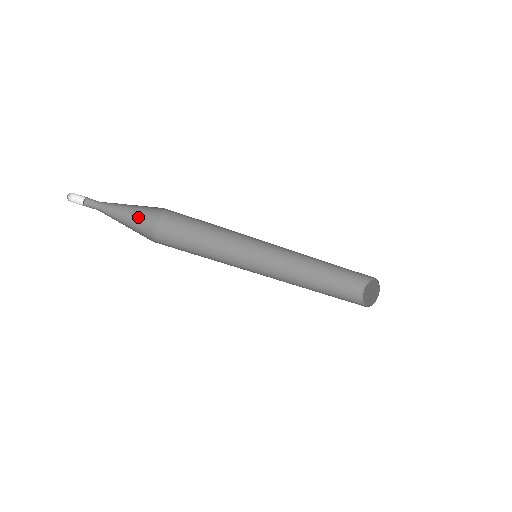
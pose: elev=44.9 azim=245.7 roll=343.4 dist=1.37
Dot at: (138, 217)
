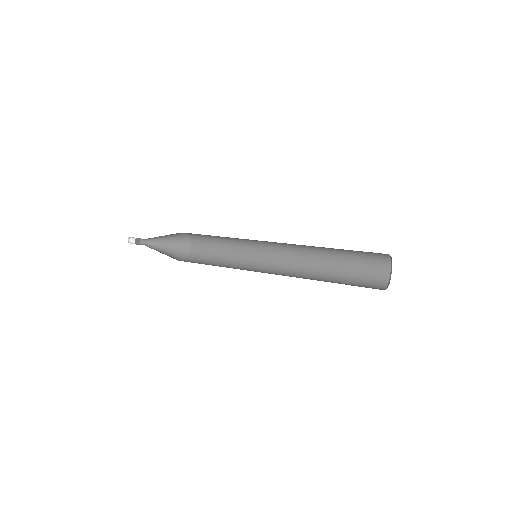
Dot at: (174, 239)
